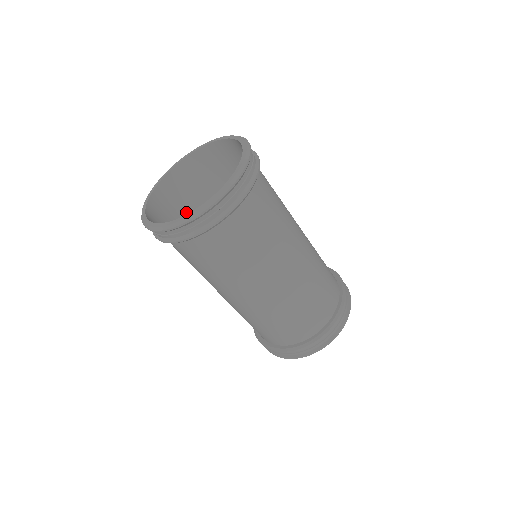
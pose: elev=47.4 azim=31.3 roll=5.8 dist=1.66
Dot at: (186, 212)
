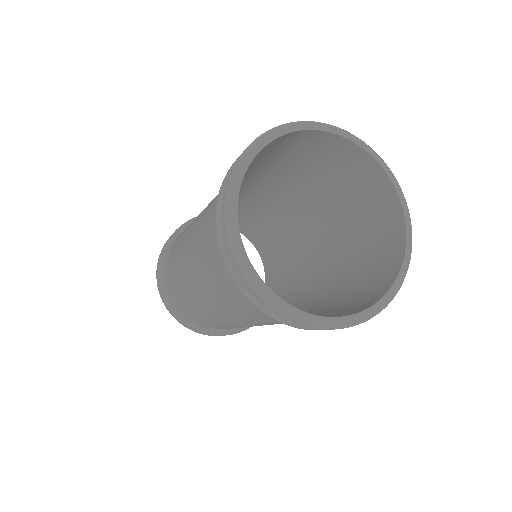
Dot at: occluded
